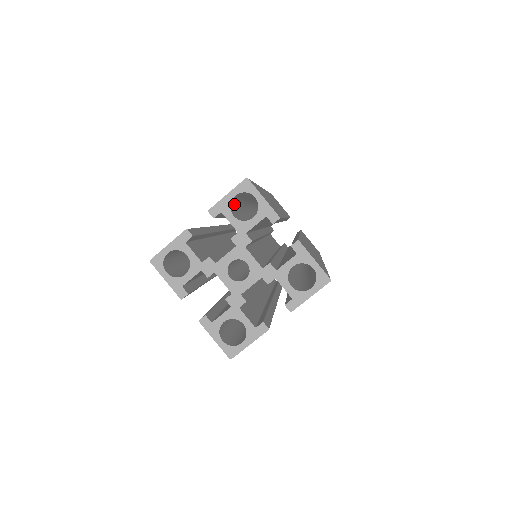
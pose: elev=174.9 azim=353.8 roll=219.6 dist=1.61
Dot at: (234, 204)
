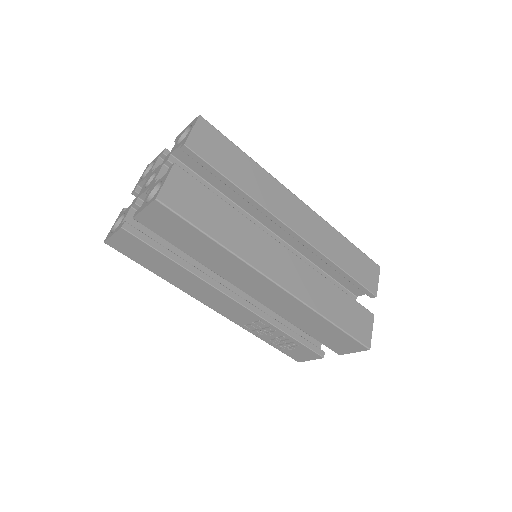
Dot at: occluded
